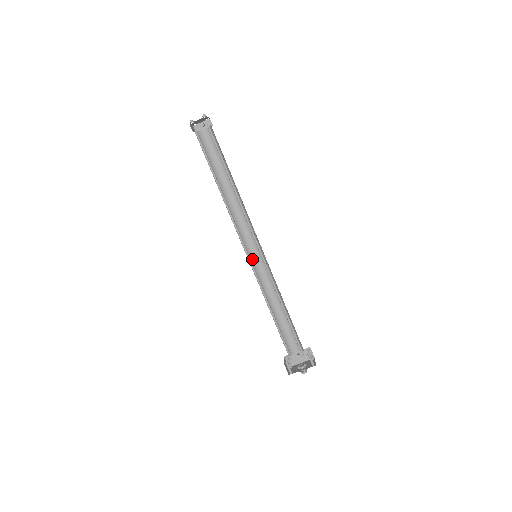
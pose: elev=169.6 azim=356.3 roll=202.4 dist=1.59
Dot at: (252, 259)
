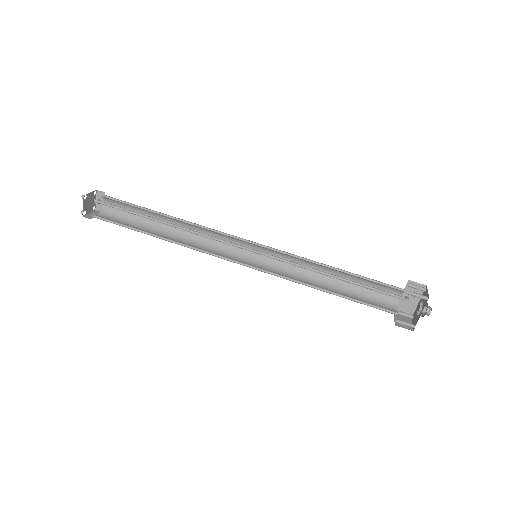
Dot at: (259, 260)
